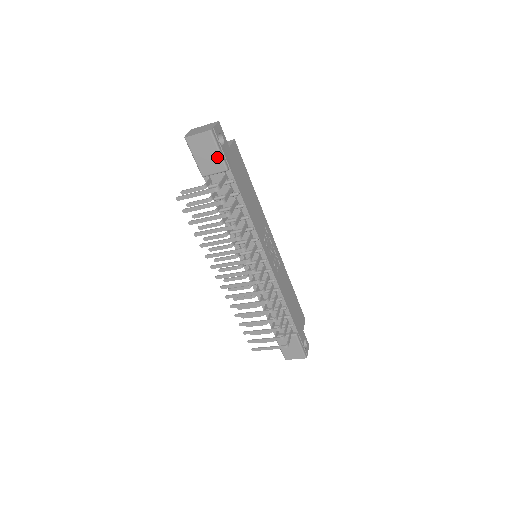
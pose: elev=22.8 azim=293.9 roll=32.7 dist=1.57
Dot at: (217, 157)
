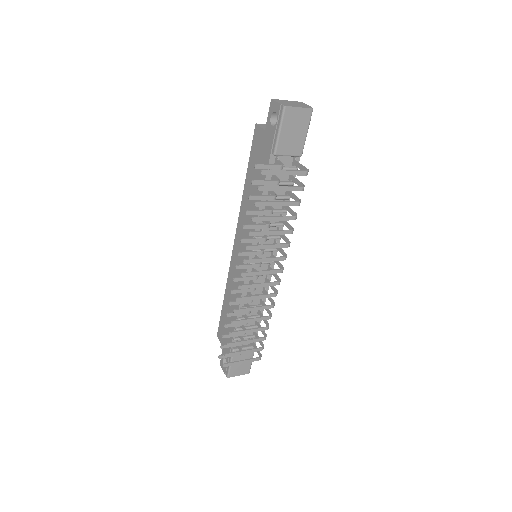
Dot at: (302, 139)
